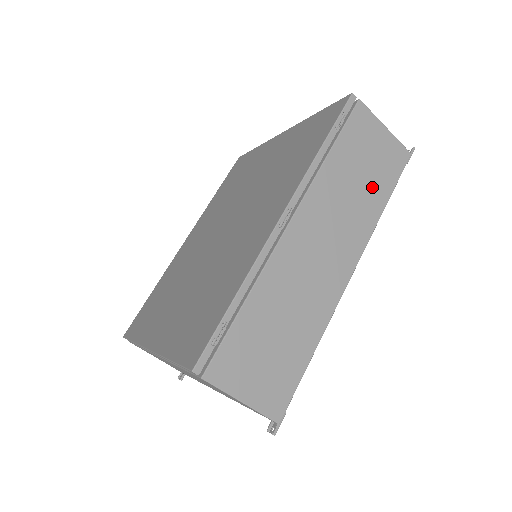
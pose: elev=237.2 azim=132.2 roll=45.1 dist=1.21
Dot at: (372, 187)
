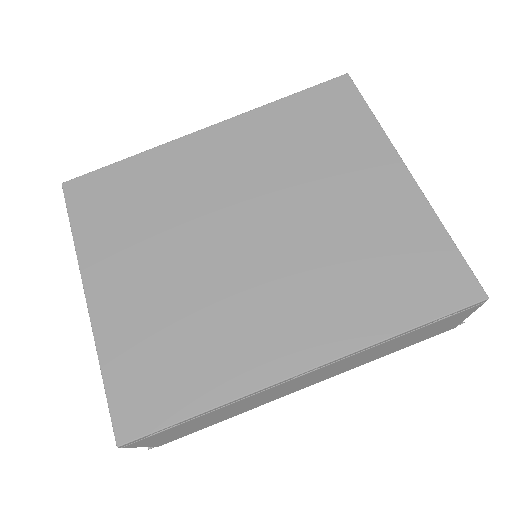
Dot at: (397, 348)
